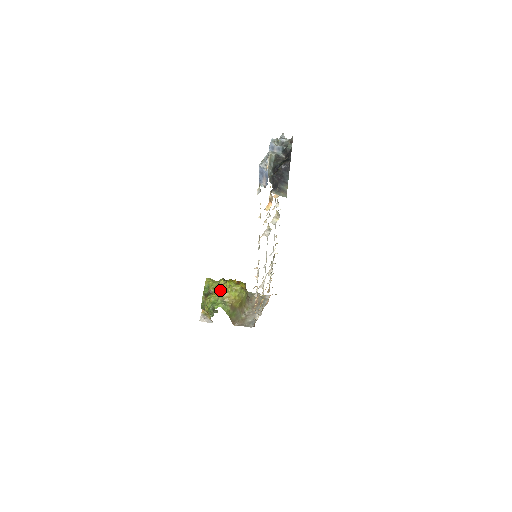
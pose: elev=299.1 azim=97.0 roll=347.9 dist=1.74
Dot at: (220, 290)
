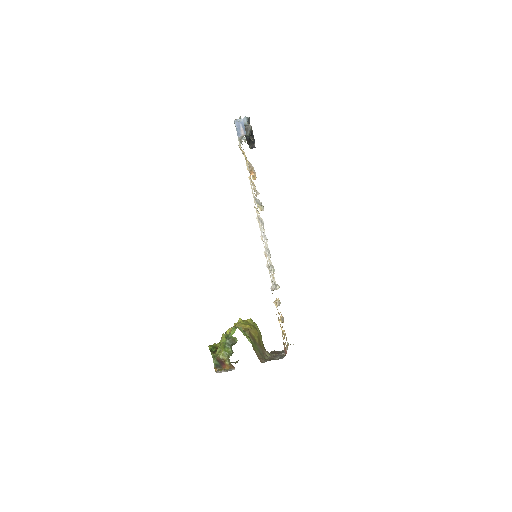
Dot at: occluded
